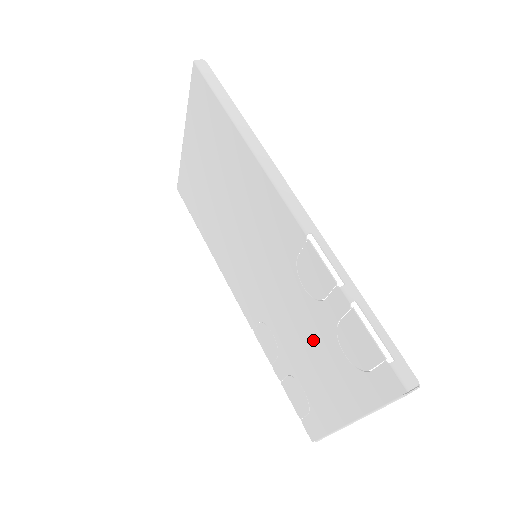
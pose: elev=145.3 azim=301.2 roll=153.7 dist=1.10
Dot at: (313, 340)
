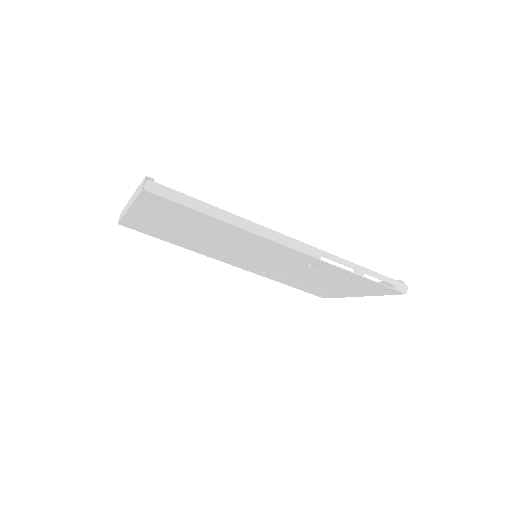
Dot at: (326, 281)
